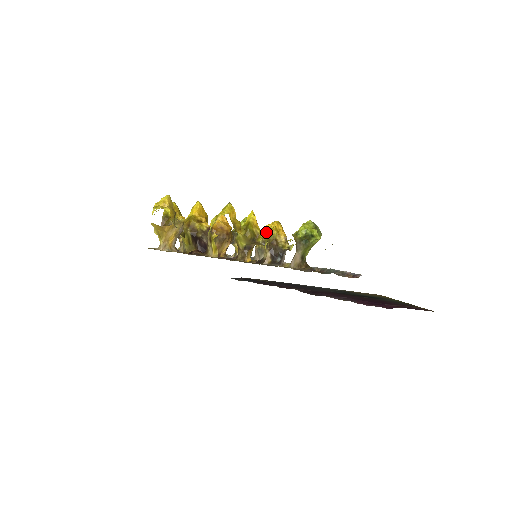
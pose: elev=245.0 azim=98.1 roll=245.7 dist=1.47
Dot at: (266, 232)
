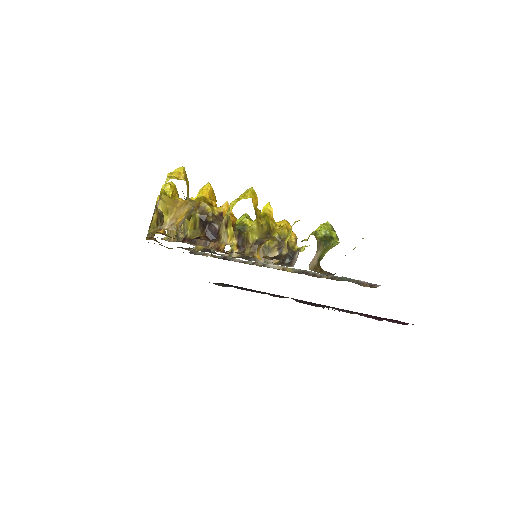
Dot at: occluded
